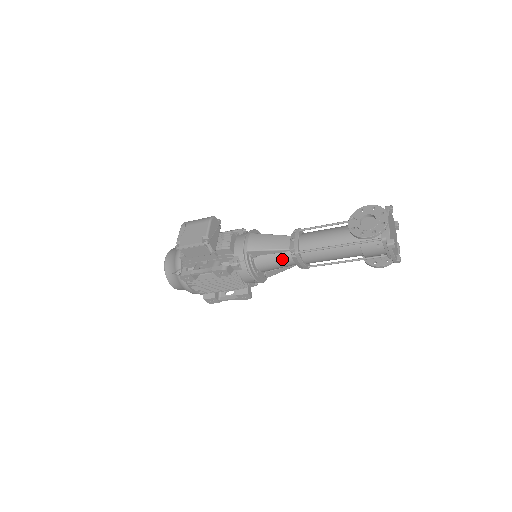
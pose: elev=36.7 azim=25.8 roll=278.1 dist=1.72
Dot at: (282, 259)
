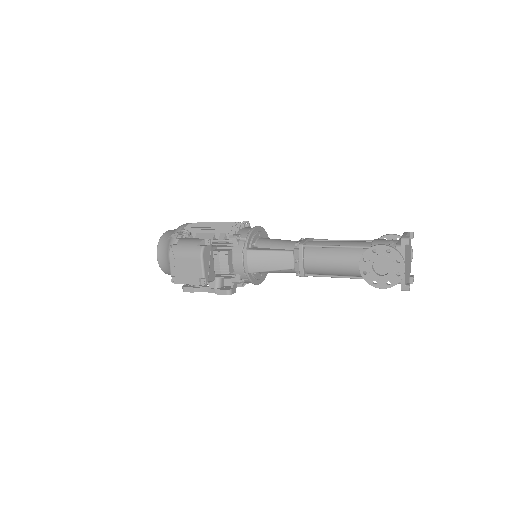
Dot at: (287, 272)
